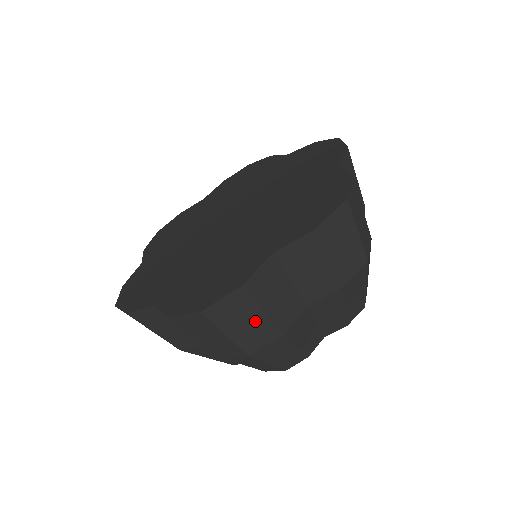
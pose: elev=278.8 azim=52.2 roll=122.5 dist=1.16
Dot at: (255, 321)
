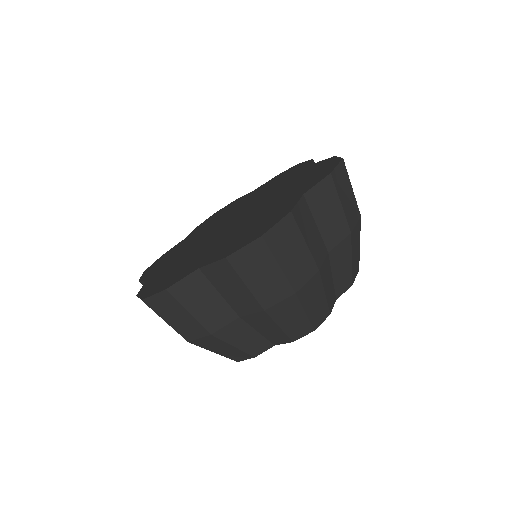
Dot at: (185, 318)
